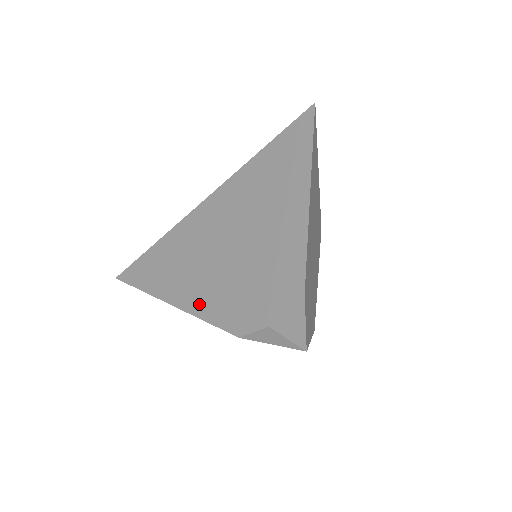
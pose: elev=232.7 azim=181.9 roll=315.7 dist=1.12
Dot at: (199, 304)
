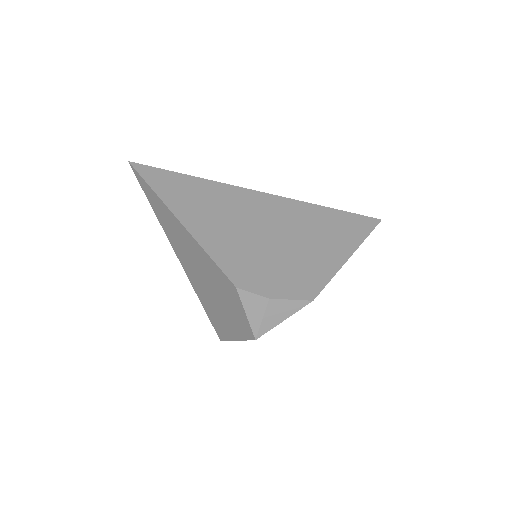
Dot at: (212, 242)
